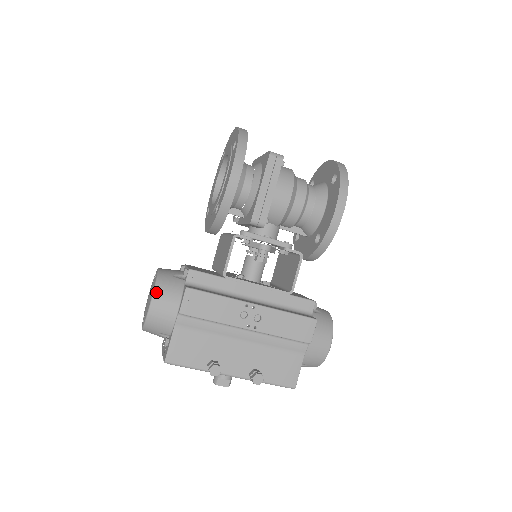
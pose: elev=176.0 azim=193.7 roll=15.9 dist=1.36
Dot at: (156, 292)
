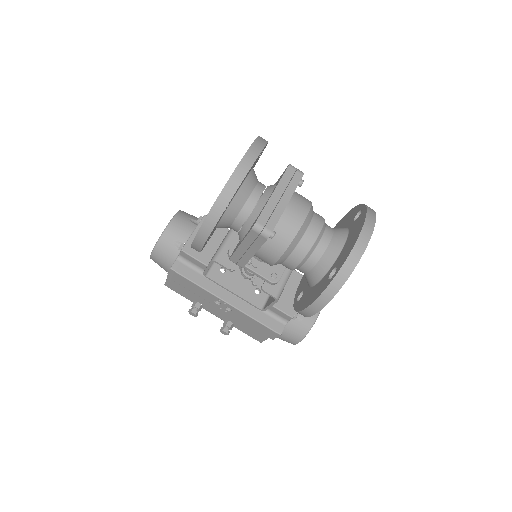
Dot at: (154, 252)
